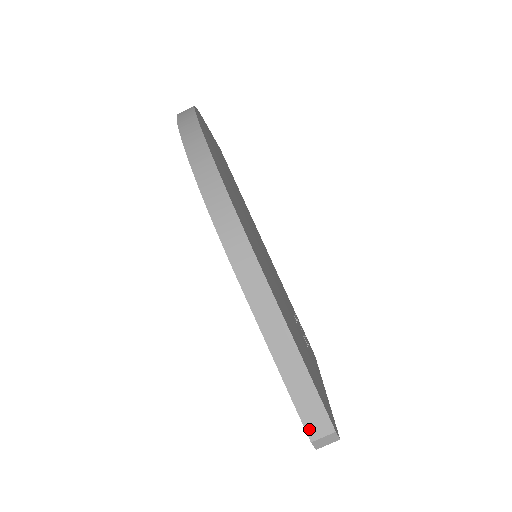
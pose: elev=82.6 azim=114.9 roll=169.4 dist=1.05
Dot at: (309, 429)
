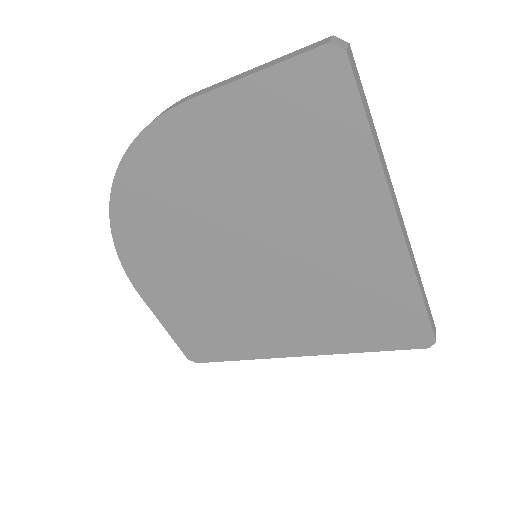
Dot at: (318, 46)
